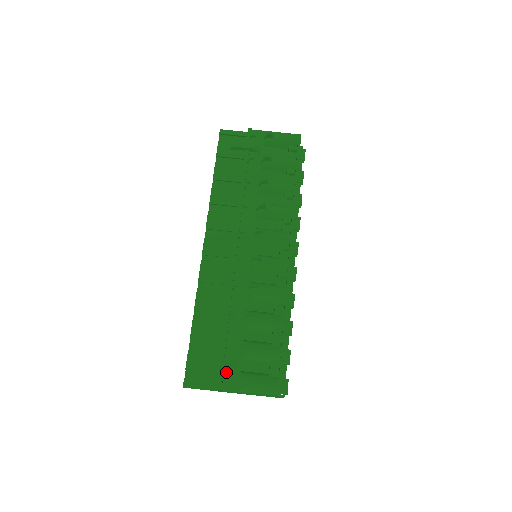
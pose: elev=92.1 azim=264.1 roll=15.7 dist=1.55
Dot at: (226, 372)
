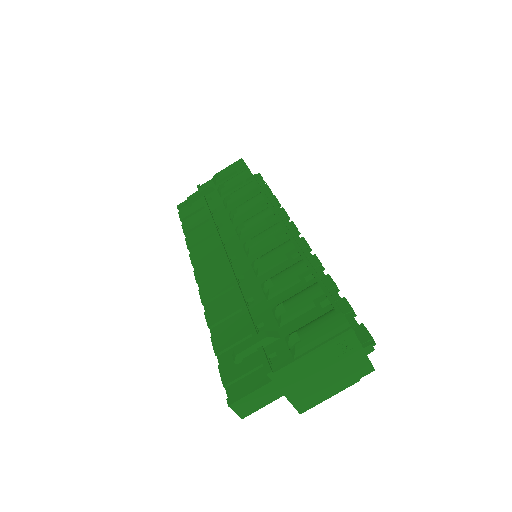
Dot at: (269, 350)
